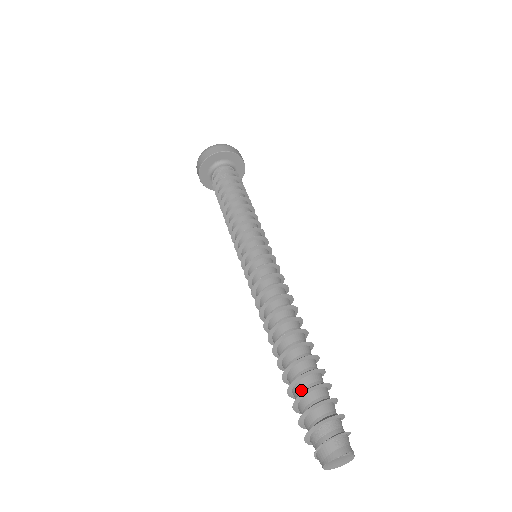
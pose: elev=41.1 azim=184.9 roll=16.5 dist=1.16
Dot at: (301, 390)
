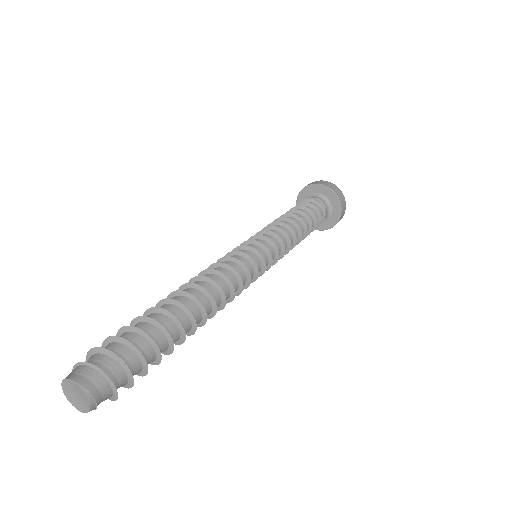
Dot at: occluded
